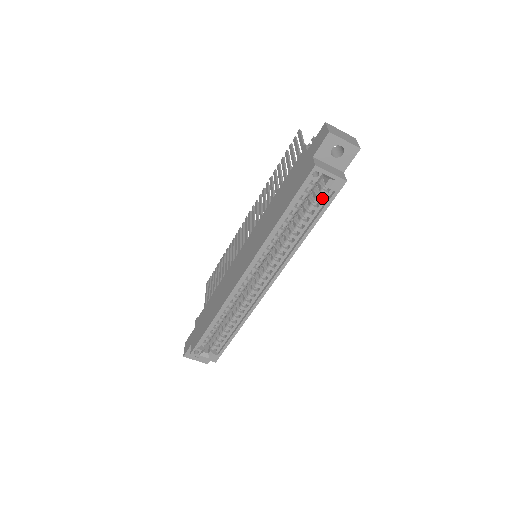
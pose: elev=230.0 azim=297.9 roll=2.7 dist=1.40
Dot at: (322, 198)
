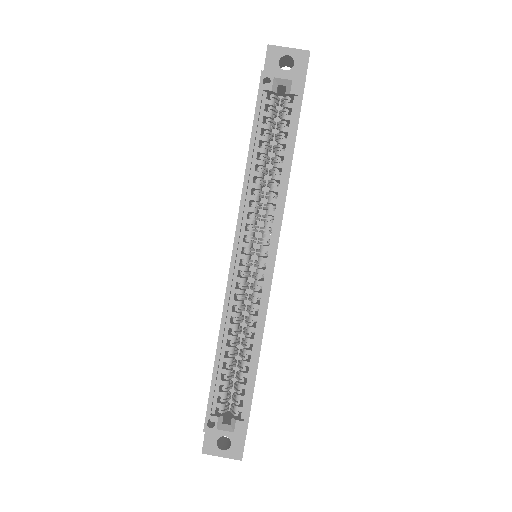
Dot at: (290, 116)
